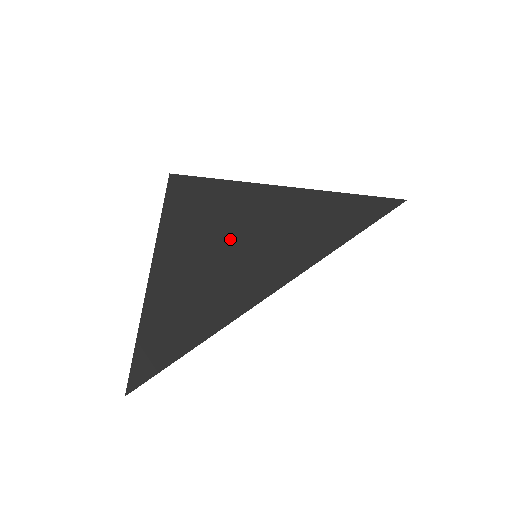
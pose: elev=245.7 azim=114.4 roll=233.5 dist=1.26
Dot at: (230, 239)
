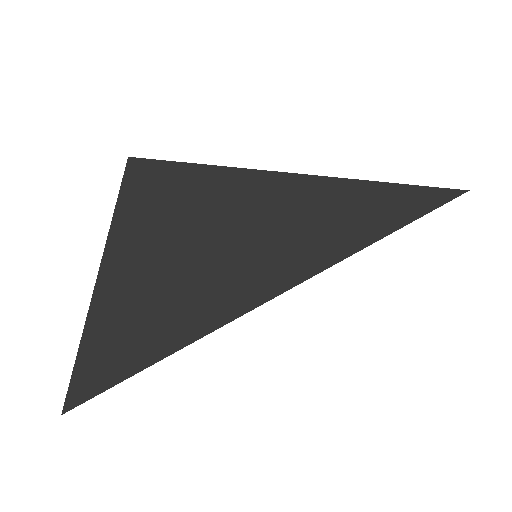
Dot at: (195, 241)
